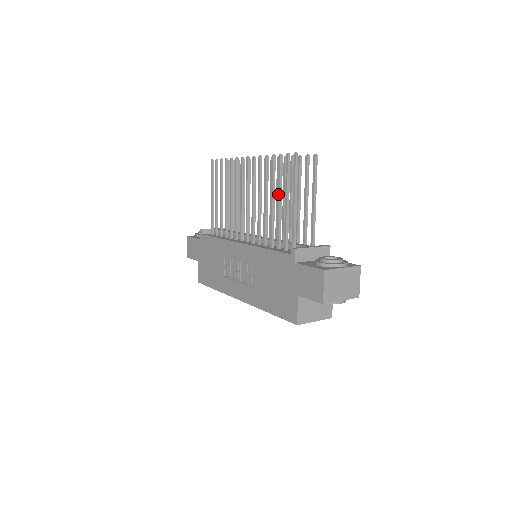
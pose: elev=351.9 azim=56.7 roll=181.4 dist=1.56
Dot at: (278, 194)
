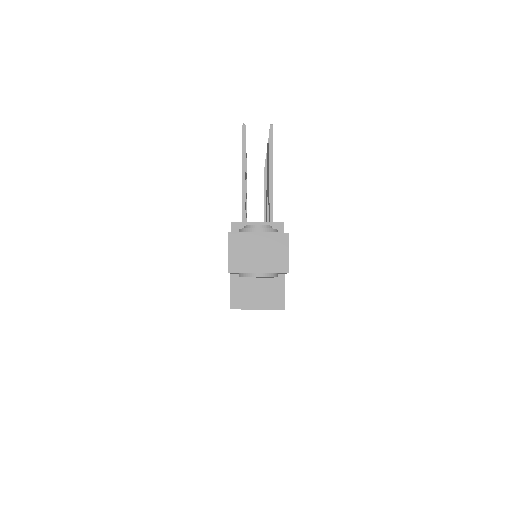
Dot at: occluded
